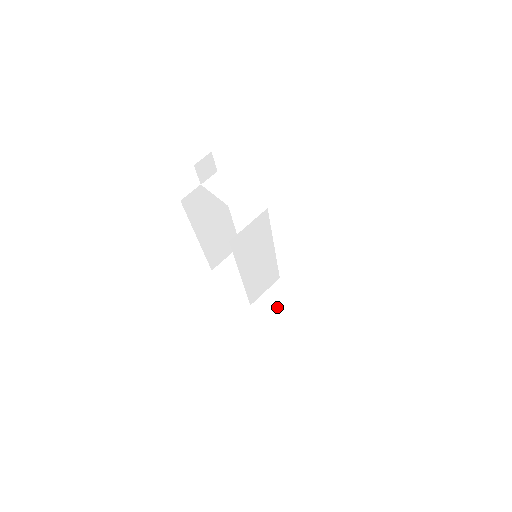
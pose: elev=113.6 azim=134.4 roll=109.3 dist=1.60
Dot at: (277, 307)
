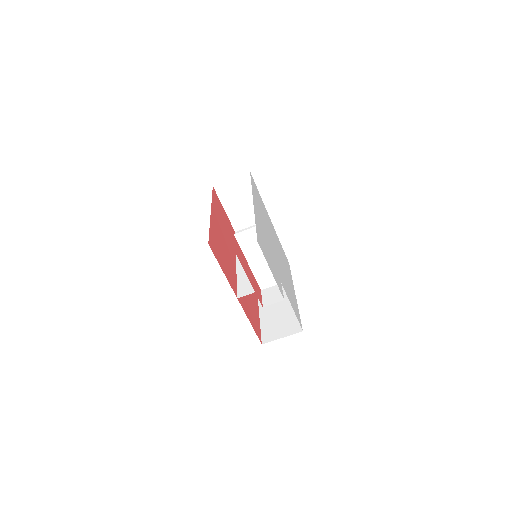
Dot at: occluded
